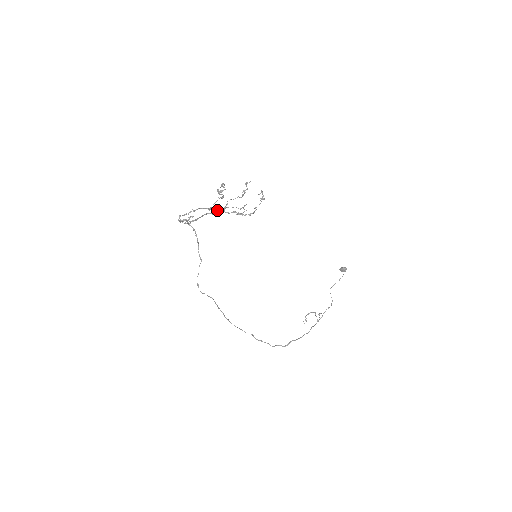
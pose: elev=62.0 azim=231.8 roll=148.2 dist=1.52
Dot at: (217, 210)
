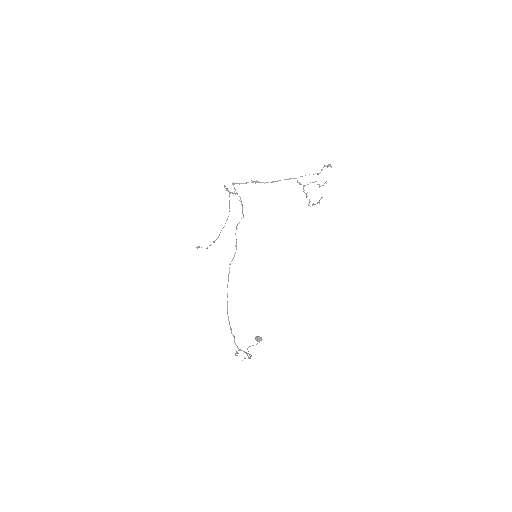
Dot at: (300, 183)
